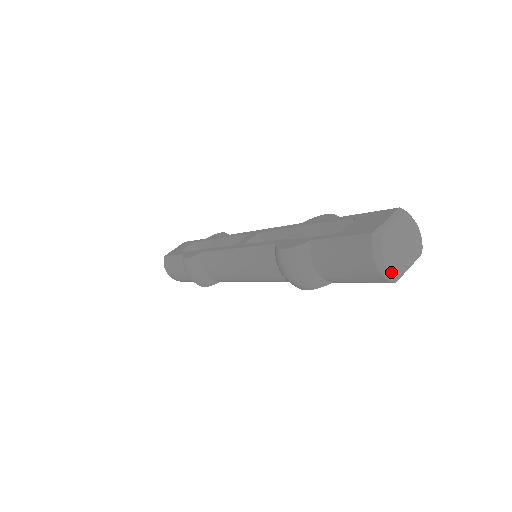
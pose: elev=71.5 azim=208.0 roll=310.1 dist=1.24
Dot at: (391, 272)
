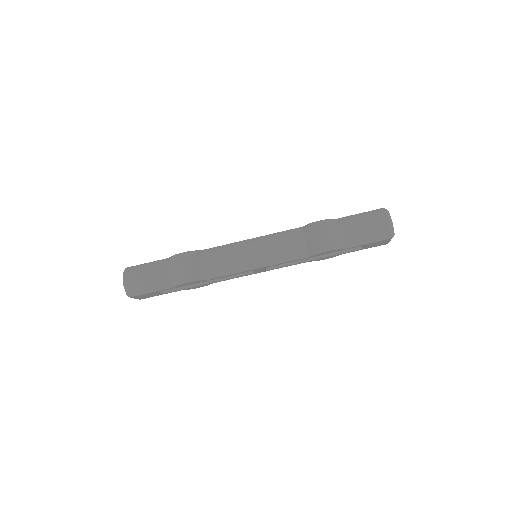
Dot at: occluded
